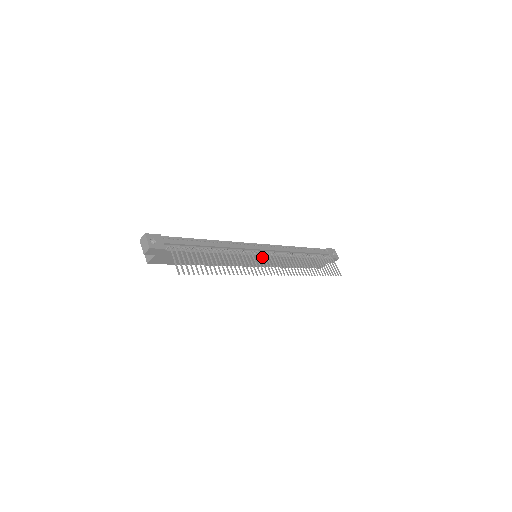
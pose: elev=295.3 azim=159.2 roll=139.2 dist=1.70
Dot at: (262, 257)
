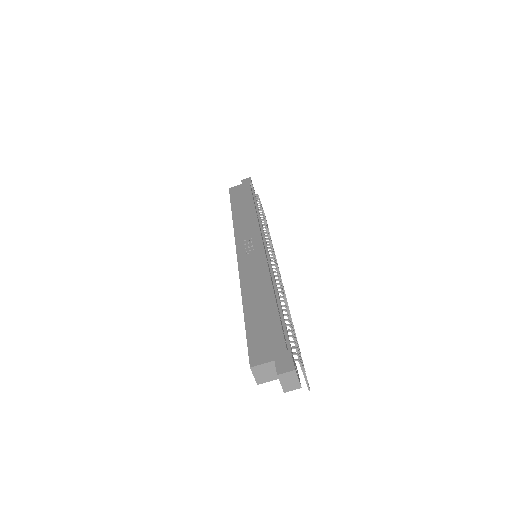
Dot at: occluded
